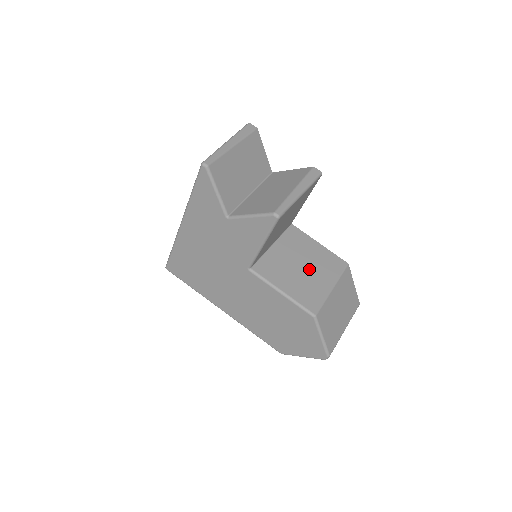
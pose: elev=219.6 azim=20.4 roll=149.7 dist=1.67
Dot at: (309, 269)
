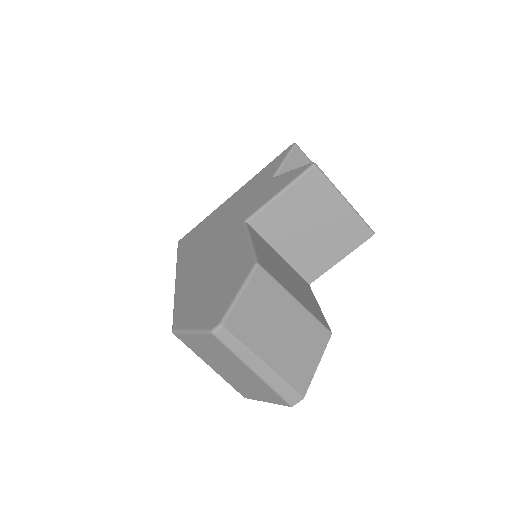
Dot at: (291, 281)
